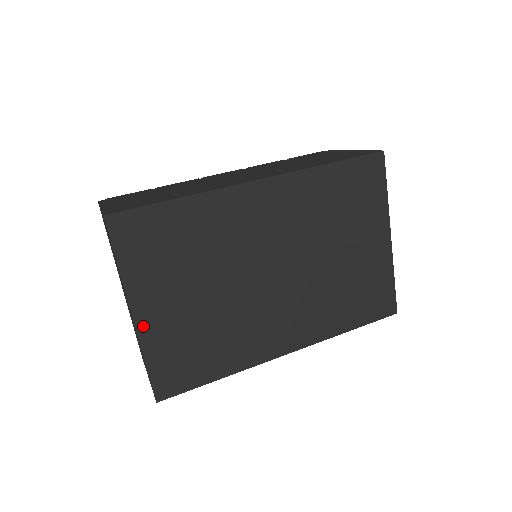
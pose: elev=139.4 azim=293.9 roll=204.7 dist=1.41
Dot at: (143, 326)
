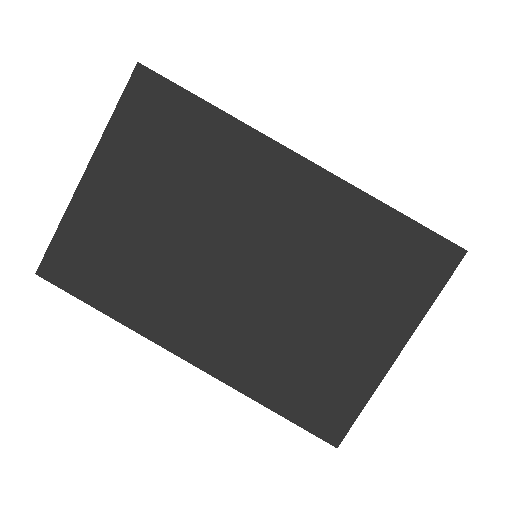
Dot at: (85, 191)
